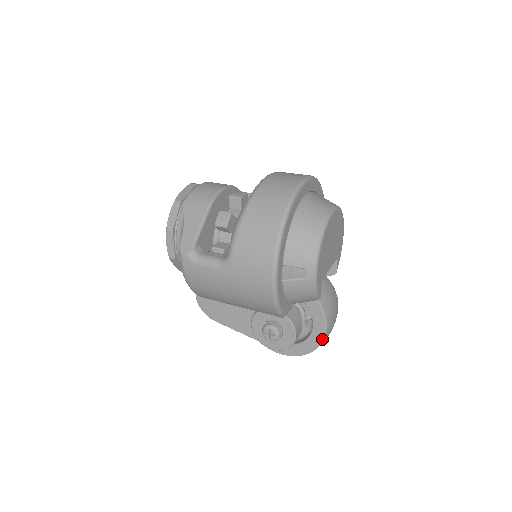
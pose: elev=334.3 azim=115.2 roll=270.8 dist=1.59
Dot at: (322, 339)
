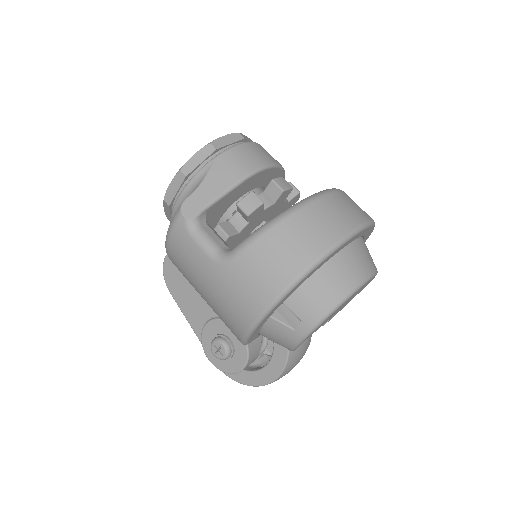
Dot at: (266, 383)
